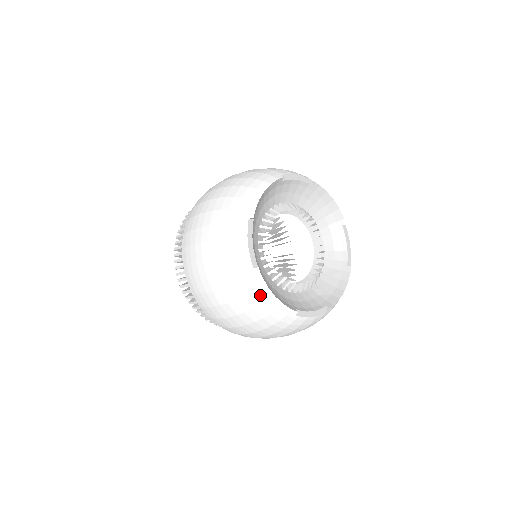
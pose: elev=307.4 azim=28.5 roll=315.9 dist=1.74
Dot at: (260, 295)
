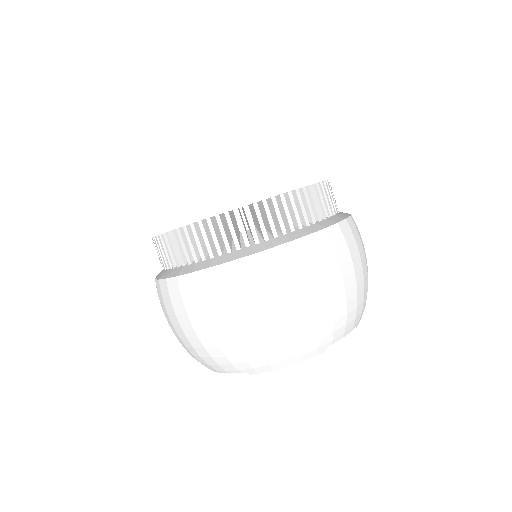
Dot at: occluded
